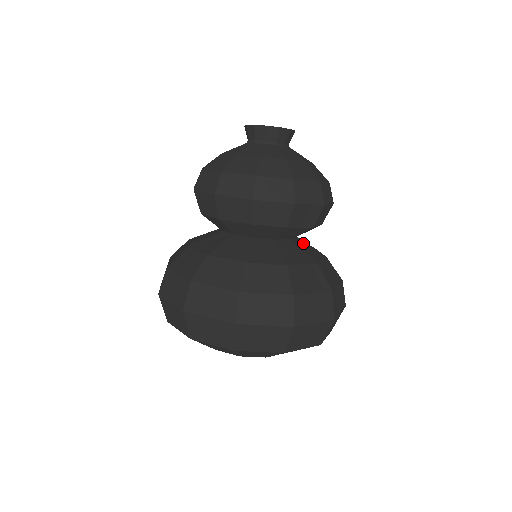
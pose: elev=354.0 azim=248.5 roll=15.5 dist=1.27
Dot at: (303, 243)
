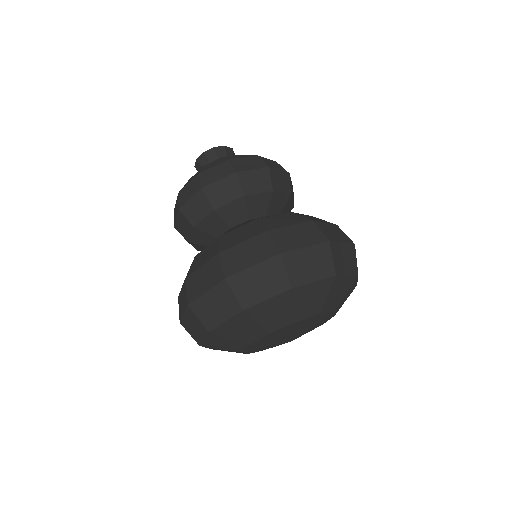
Dot at: occluded
